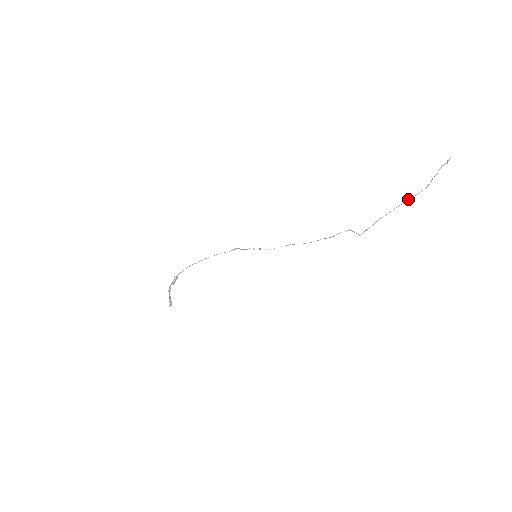
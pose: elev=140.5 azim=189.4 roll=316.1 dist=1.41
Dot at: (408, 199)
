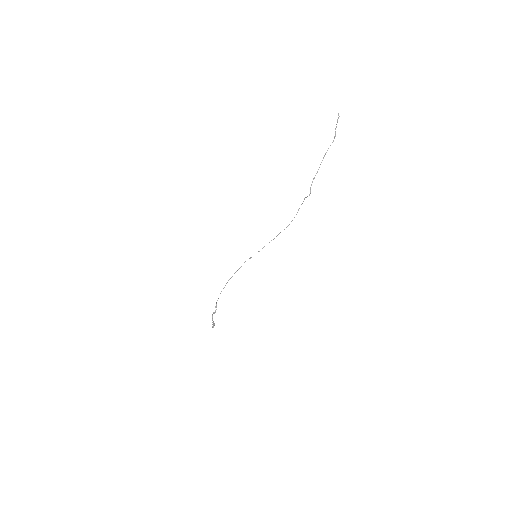
Dot at: (326, 152)
